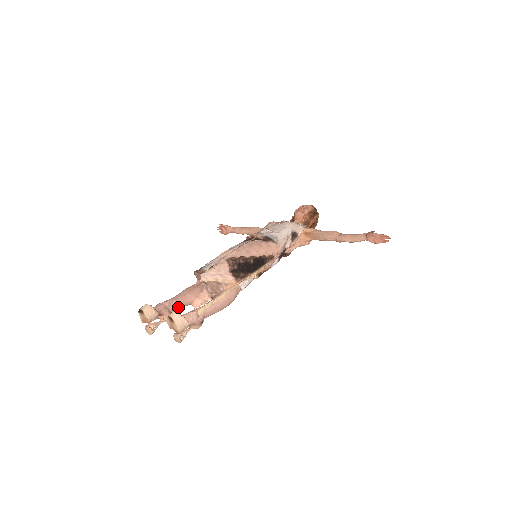
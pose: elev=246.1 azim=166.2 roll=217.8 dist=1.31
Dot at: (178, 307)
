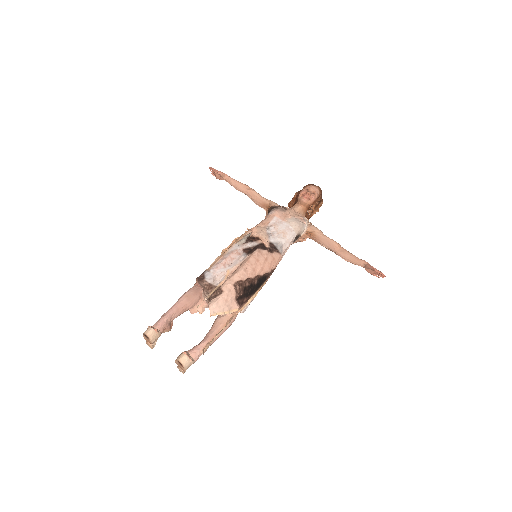
Dot at: (177, 316)
